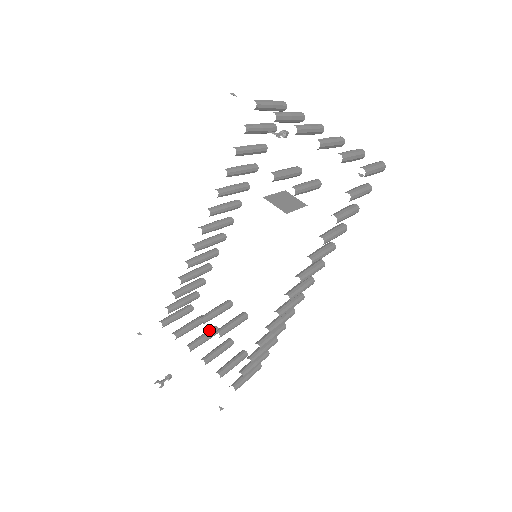
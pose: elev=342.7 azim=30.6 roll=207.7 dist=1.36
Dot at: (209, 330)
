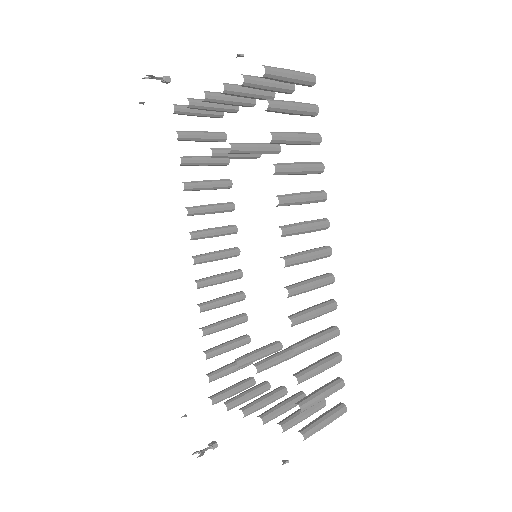
Dot at: (271, 391)
